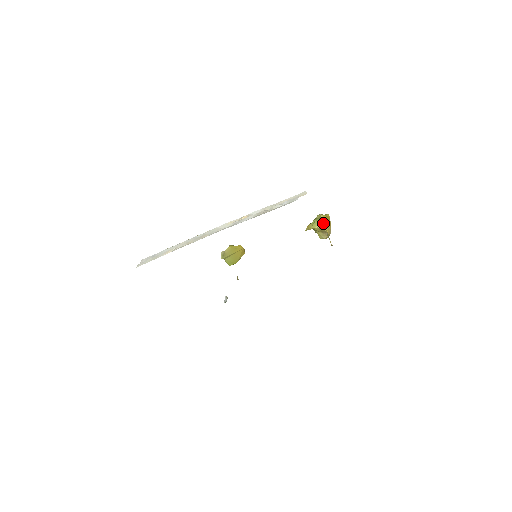
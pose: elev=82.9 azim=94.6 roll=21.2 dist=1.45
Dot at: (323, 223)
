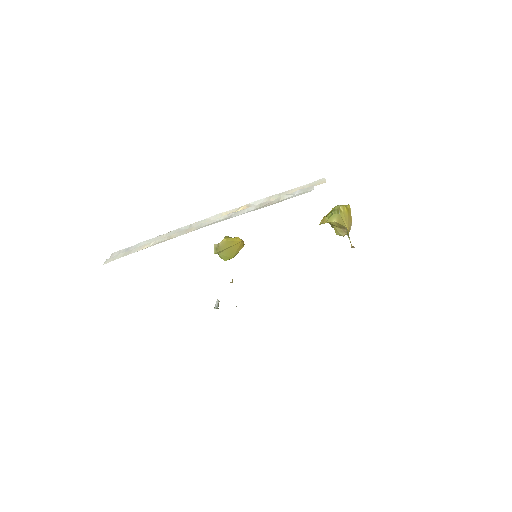
Dot at: (342, 217)
